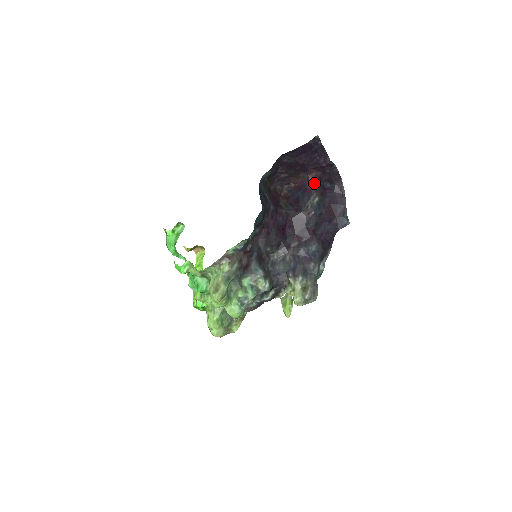
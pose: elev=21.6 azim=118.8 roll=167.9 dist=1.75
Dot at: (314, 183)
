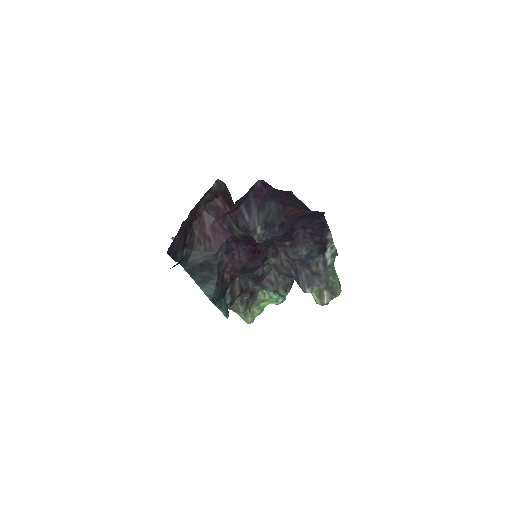
Dot at: occluded
